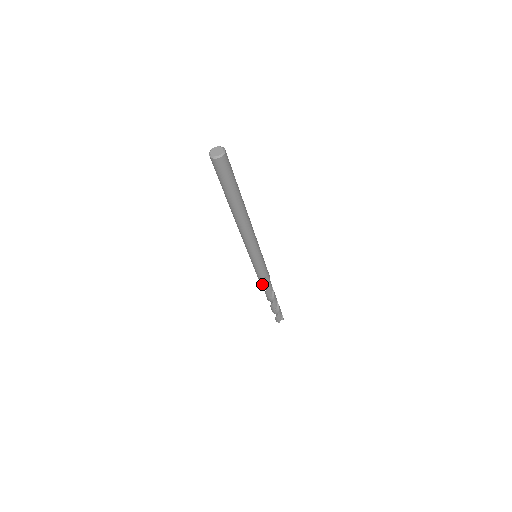
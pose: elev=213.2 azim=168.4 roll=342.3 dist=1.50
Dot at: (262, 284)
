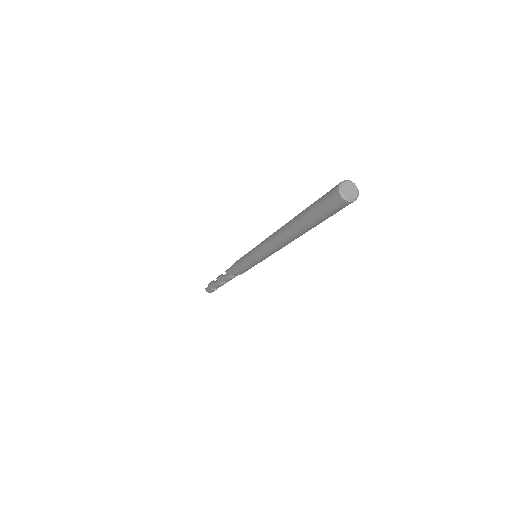
Dot at: (234, 274)
